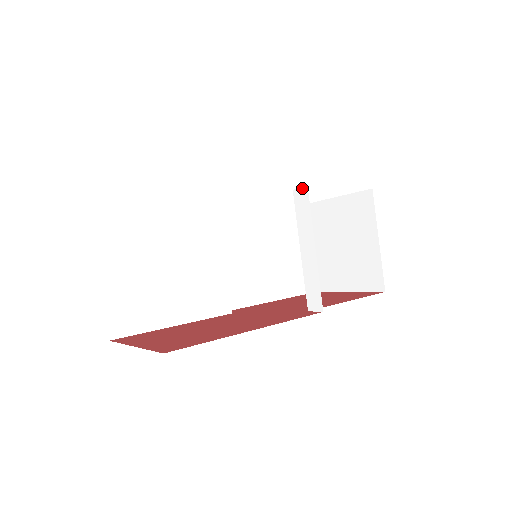
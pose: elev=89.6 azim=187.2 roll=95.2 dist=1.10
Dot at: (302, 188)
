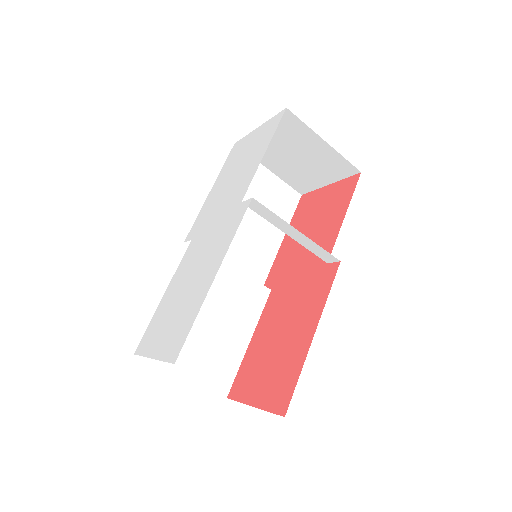
Dot at: (249, 200)
